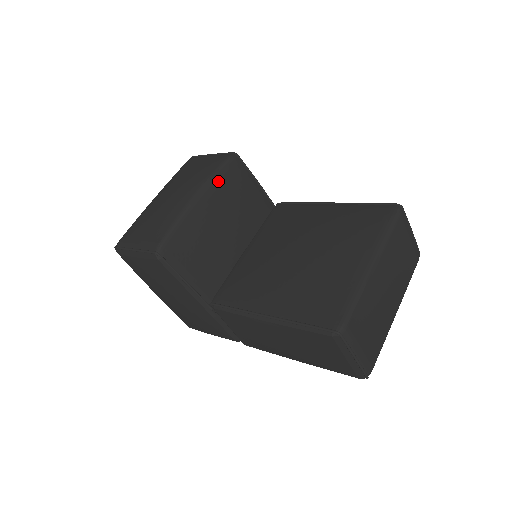
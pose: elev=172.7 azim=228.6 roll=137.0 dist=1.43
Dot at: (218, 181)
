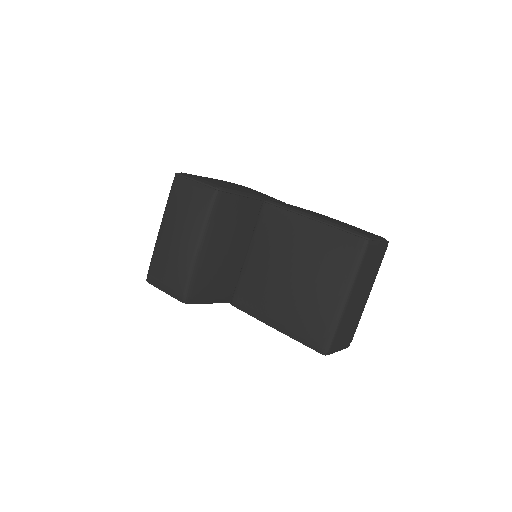
Dot at: (211, 224)
